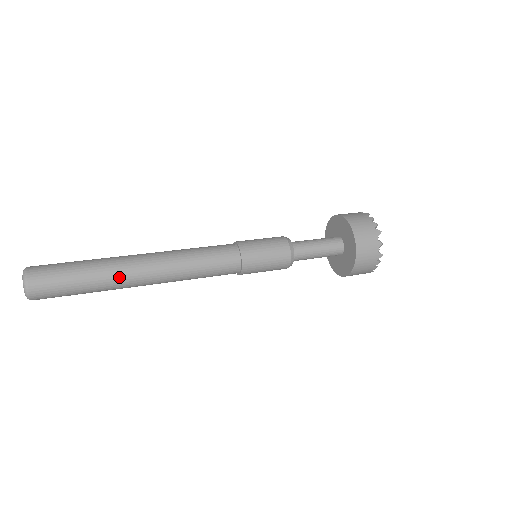
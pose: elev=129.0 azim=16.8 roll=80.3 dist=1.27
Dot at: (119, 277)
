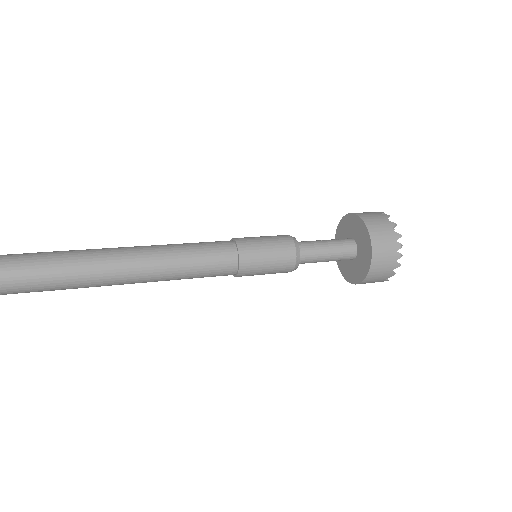
Dot at: (95, 285)
